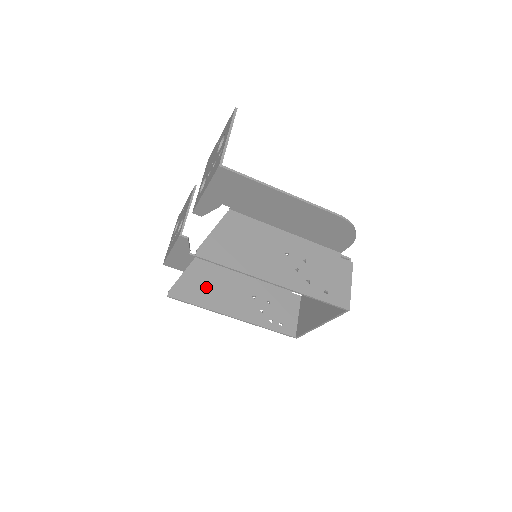
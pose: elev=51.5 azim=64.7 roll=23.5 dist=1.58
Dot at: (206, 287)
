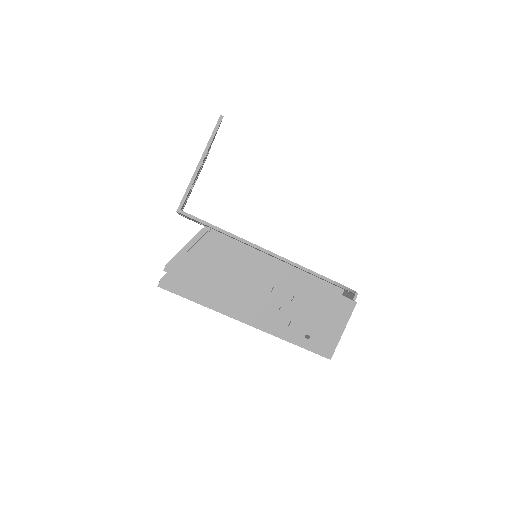
Dot at: occluded
